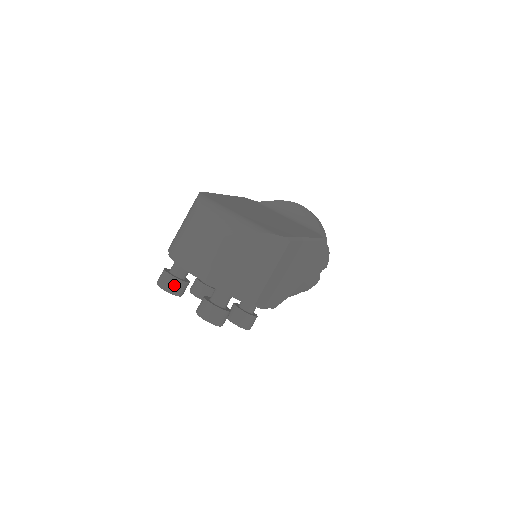
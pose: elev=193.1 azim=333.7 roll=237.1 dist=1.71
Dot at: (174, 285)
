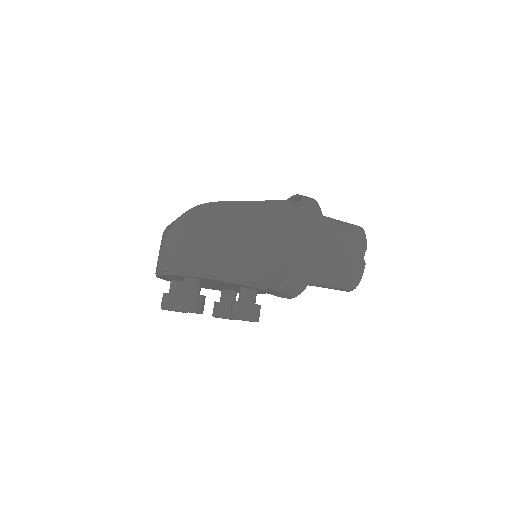
Dot at: (168, 301)
